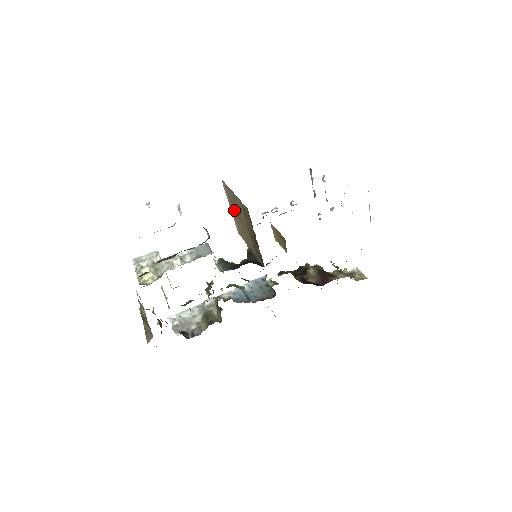
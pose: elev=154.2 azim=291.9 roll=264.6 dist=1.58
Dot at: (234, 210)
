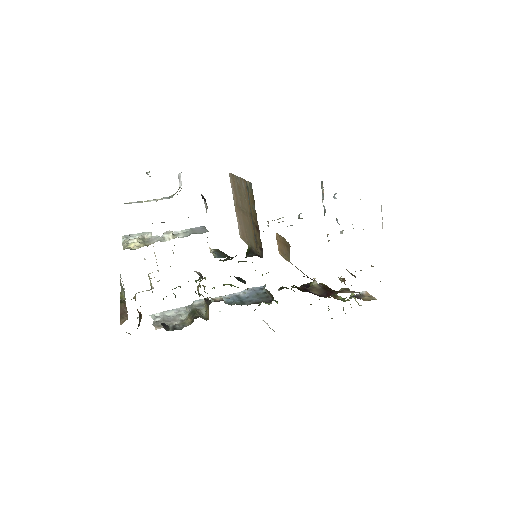
Dot at: (238, 204)
